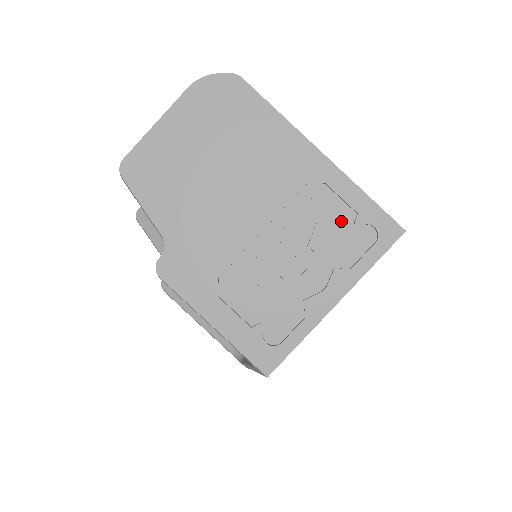
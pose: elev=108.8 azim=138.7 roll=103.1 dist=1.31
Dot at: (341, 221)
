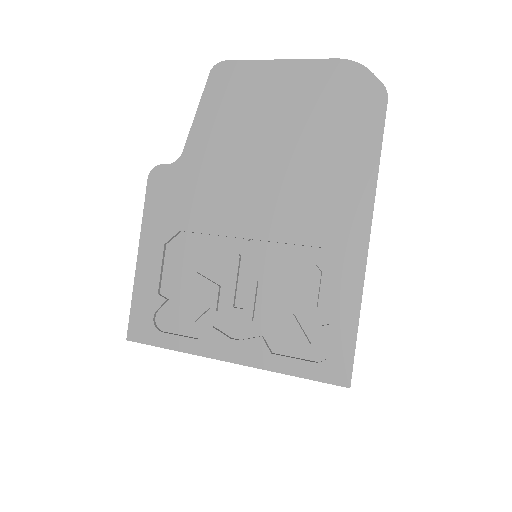
Dot at: (314, 311)
